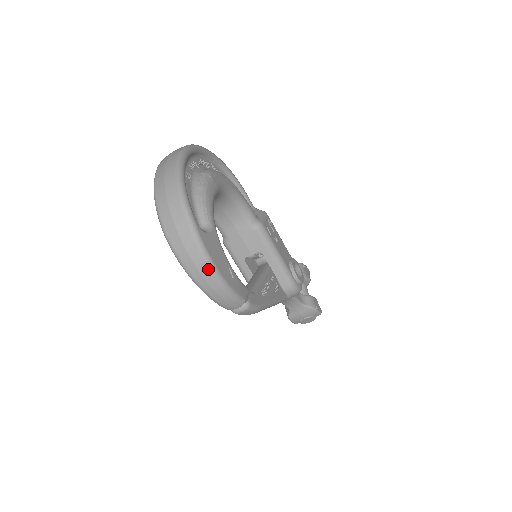
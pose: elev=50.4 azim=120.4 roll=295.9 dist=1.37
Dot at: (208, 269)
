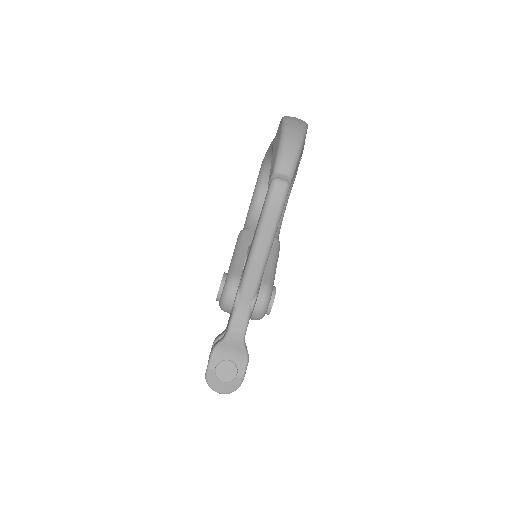
Dot at: (301, 132)
